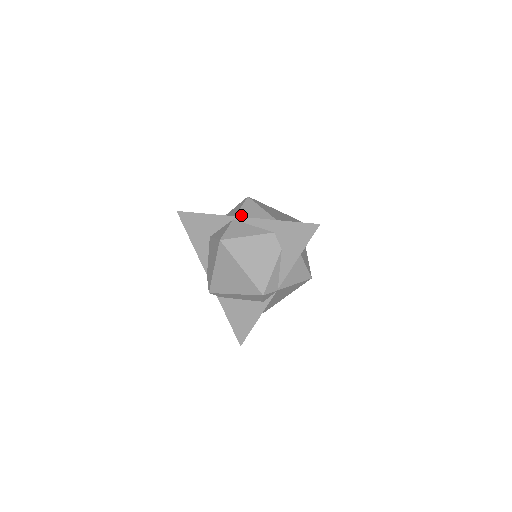
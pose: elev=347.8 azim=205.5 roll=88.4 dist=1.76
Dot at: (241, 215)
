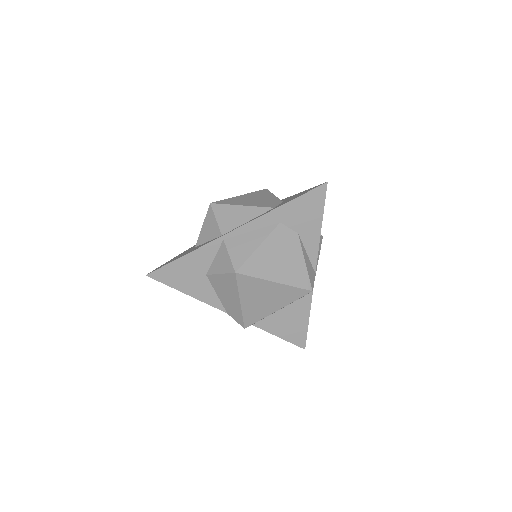
Dot at: (226, 229)
